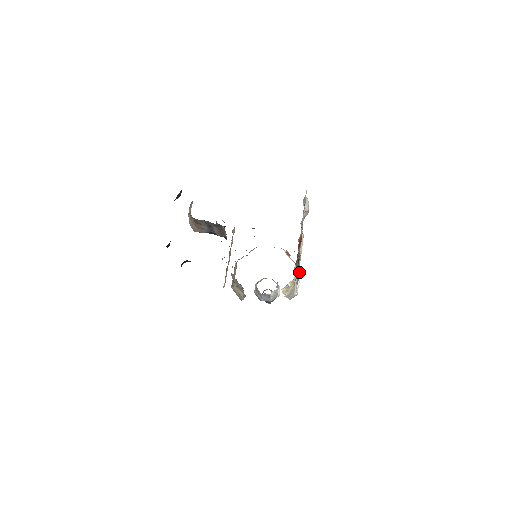
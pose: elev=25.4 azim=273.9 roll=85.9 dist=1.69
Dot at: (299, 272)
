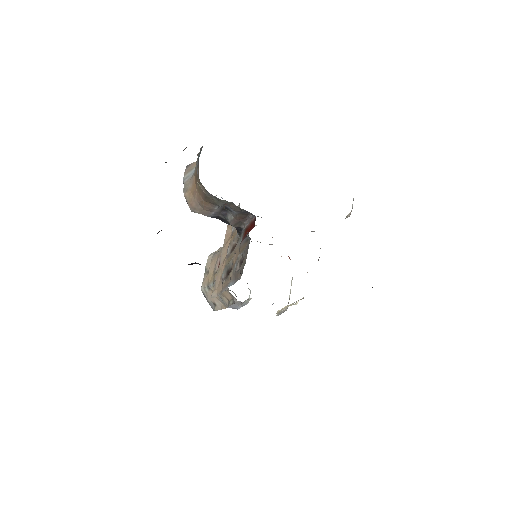
Dot at: occluded
